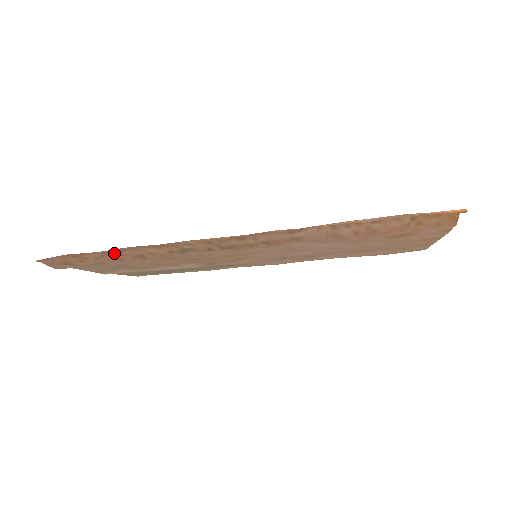
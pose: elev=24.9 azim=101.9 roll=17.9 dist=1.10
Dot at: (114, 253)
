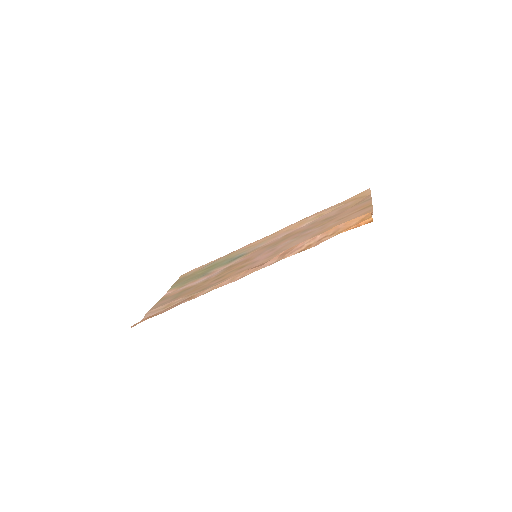
Dot at: (172, 306)
